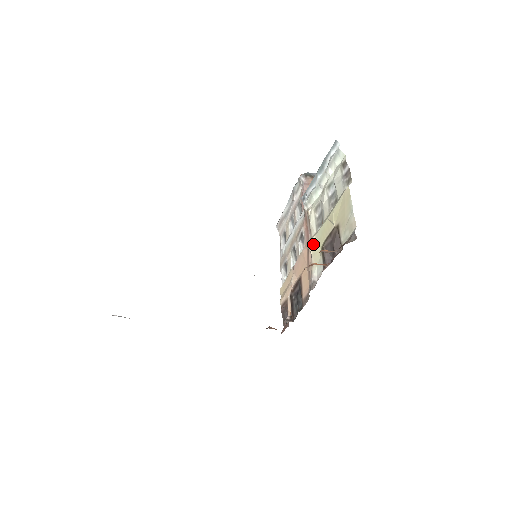
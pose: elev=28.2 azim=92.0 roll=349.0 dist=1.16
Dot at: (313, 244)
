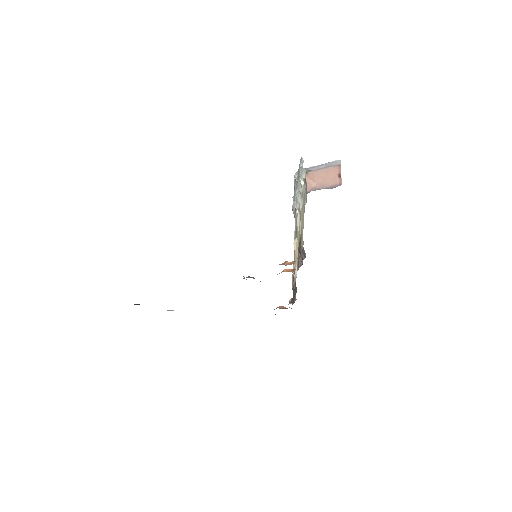
Dot at: (296, 244)
